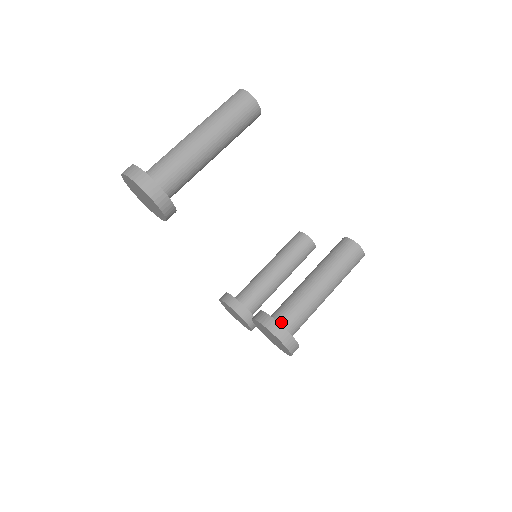
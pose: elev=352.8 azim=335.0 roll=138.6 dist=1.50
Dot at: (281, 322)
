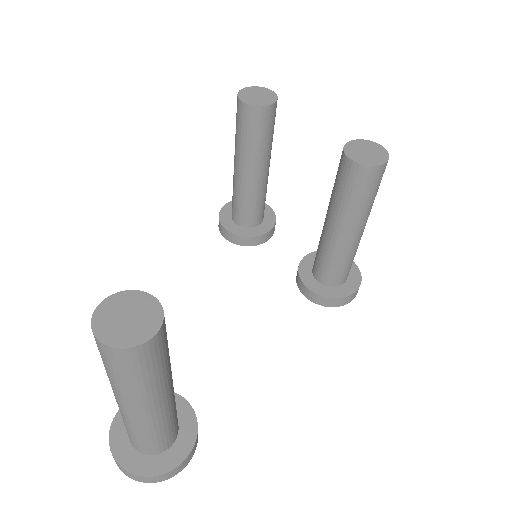
Dot at: (334, 284)
